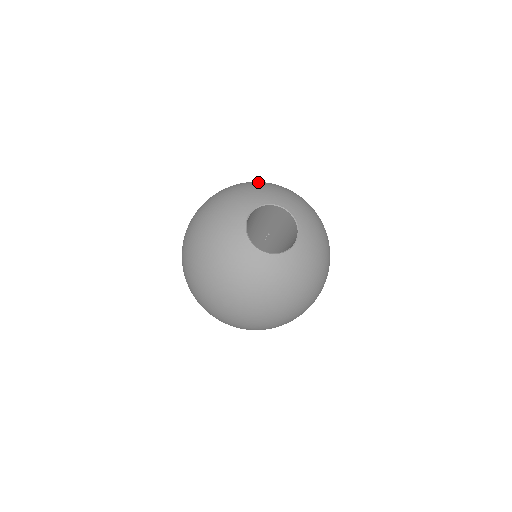
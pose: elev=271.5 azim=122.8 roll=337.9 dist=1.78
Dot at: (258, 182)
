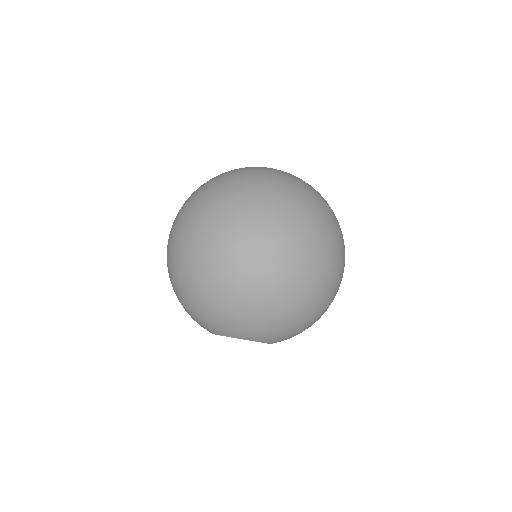
Dot at: occluded
